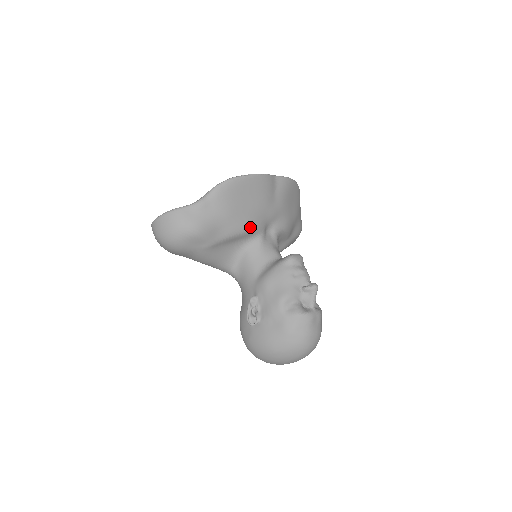
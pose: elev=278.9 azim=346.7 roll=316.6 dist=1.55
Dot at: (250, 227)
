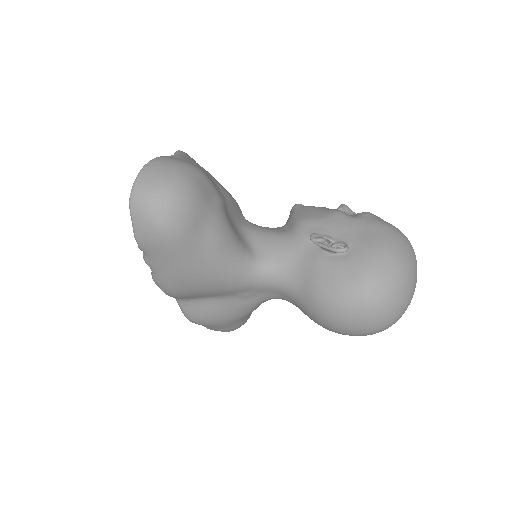
Dot at: occluded
